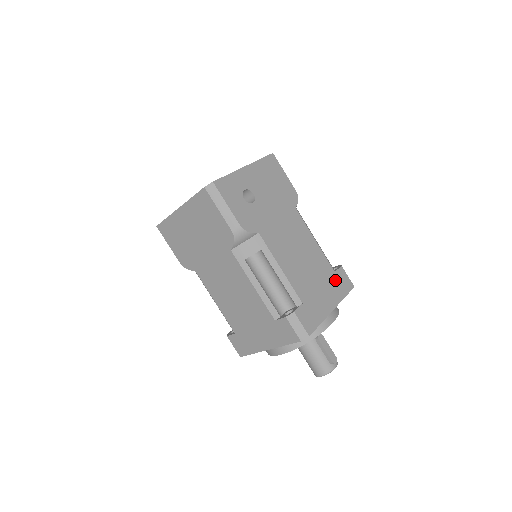
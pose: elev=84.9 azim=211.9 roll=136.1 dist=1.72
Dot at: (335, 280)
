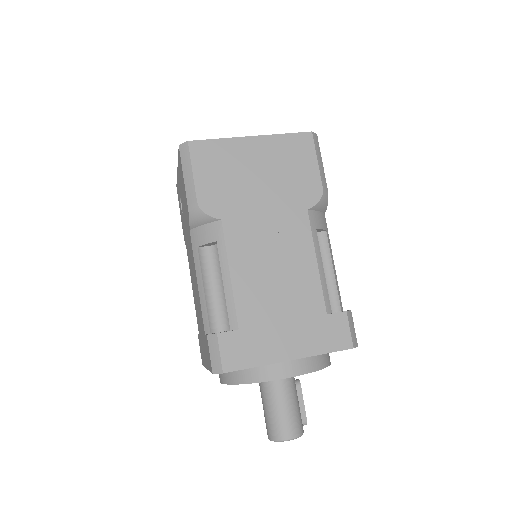
Dot at: occluded
